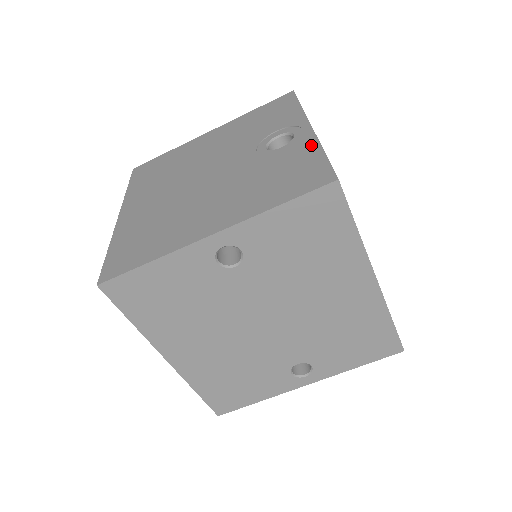
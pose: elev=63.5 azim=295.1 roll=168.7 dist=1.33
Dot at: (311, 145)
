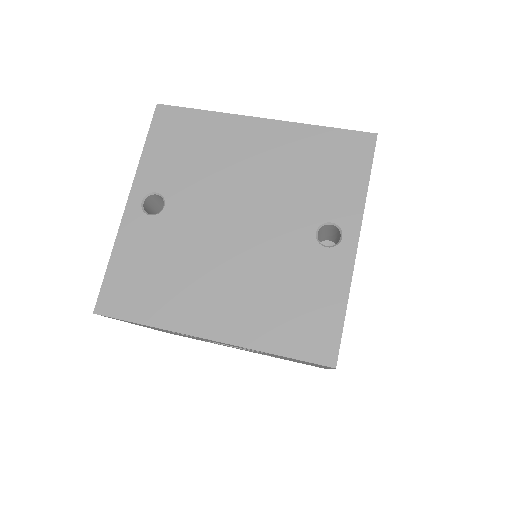
Dot at: occluded
